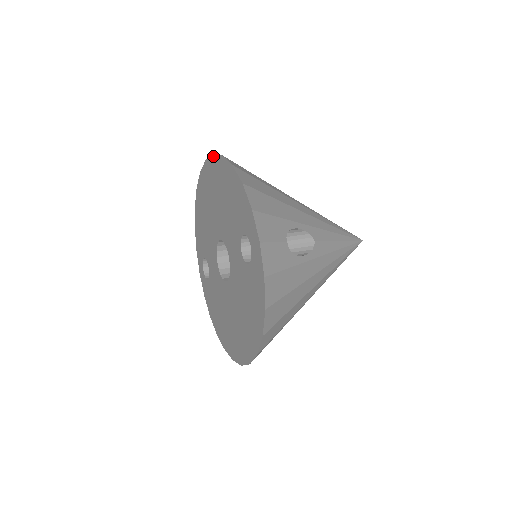
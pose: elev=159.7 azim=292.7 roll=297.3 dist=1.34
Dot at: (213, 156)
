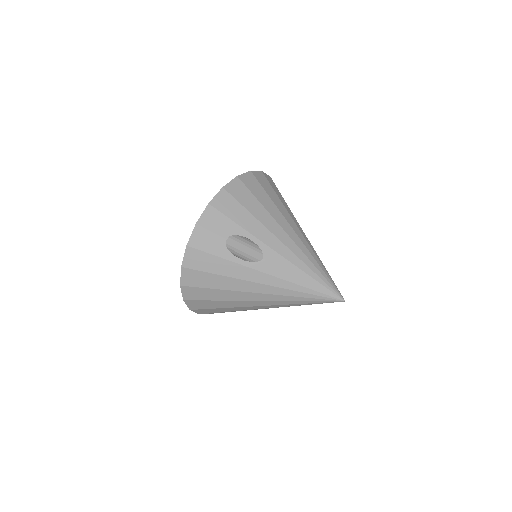
Dot at: (261, 172)
